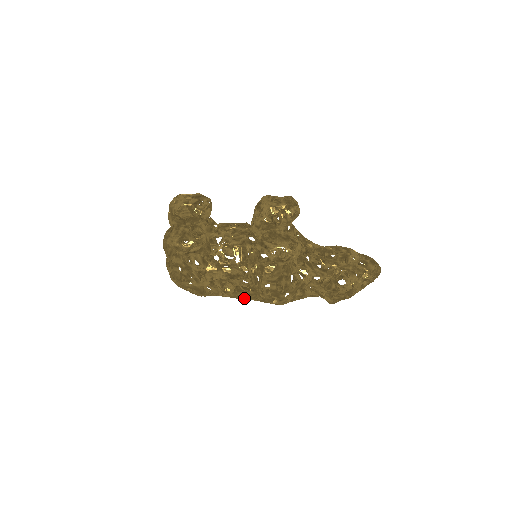
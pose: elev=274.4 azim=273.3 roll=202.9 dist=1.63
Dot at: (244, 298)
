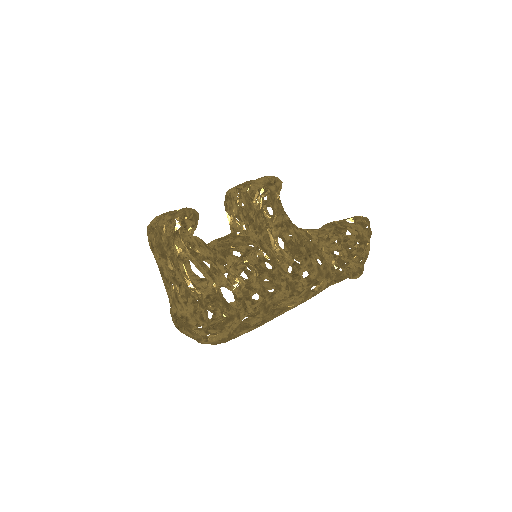
Dot at: (273, 293)
